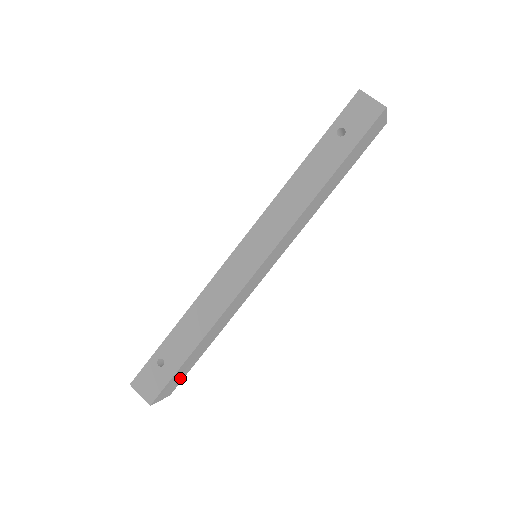
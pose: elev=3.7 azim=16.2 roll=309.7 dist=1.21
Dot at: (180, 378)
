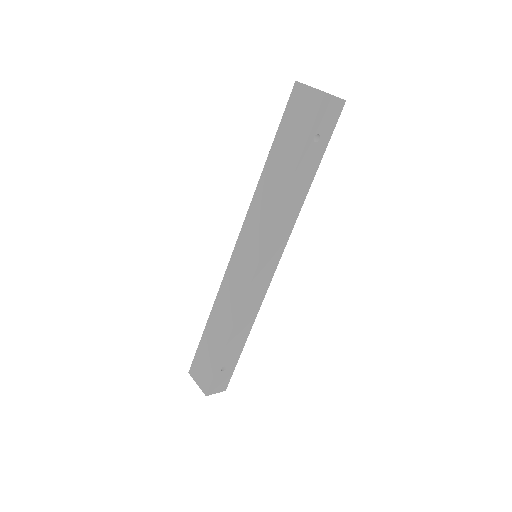
Dot at: occluded
